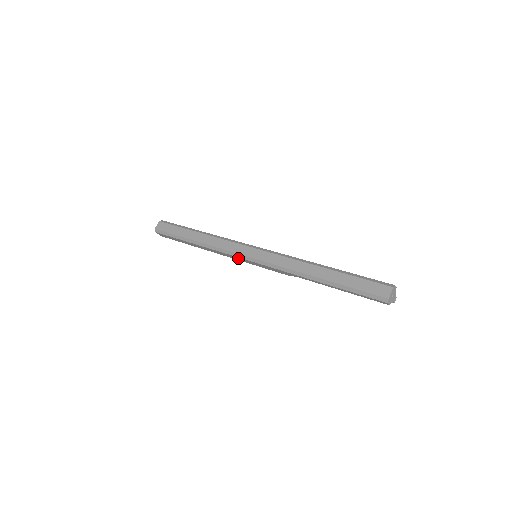
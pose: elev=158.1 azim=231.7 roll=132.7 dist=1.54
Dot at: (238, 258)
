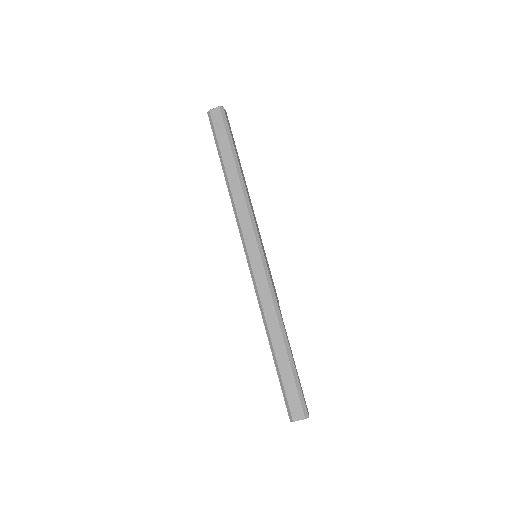
Dot at: (242, 239)
